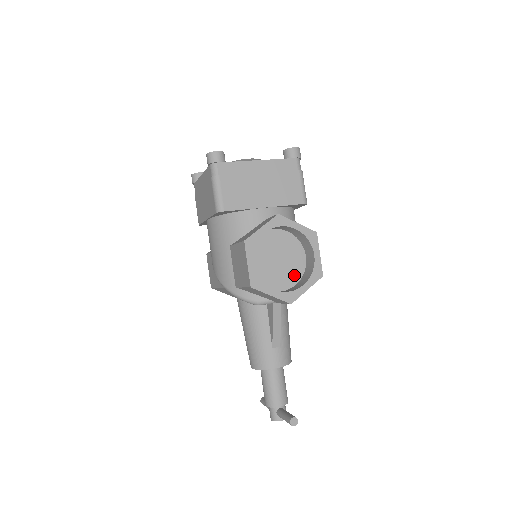
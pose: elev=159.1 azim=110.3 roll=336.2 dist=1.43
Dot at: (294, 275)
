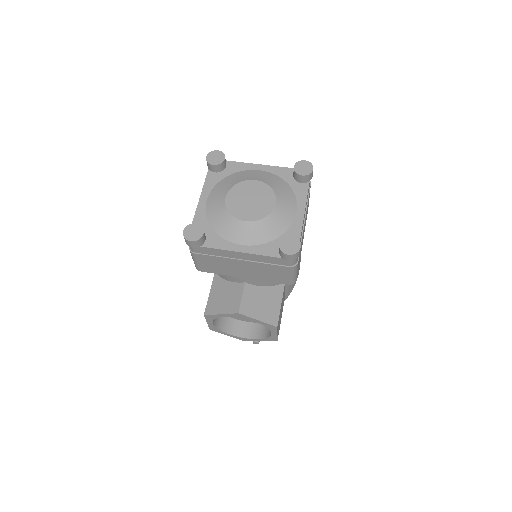
Dot at: occluded
